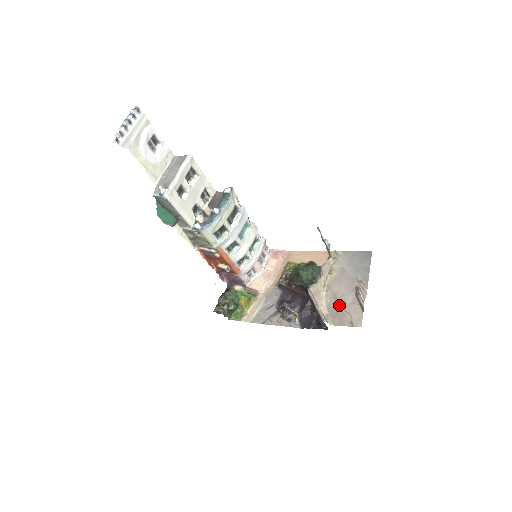
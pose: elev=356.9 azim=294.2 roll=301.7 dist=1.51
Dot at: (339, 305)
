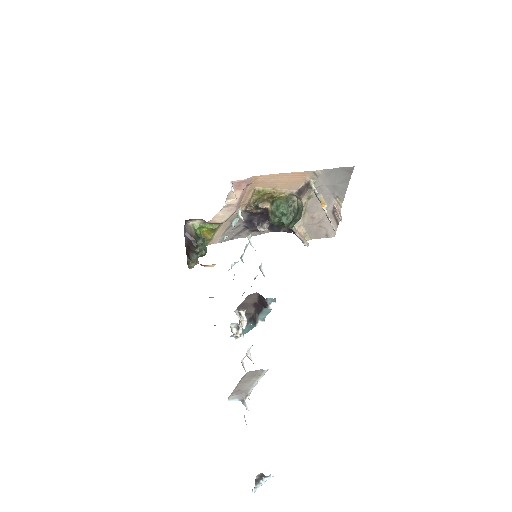
Dot at: (316, 224)
